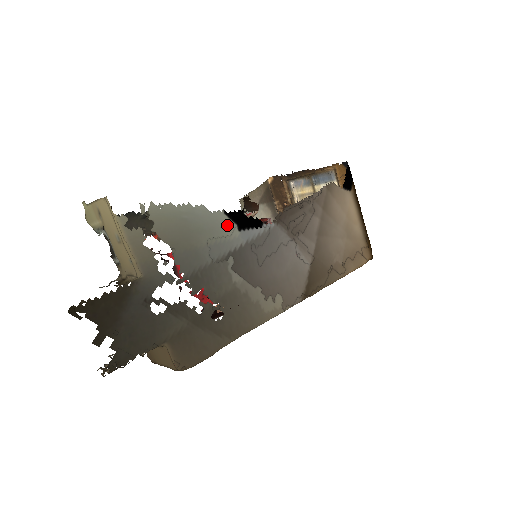
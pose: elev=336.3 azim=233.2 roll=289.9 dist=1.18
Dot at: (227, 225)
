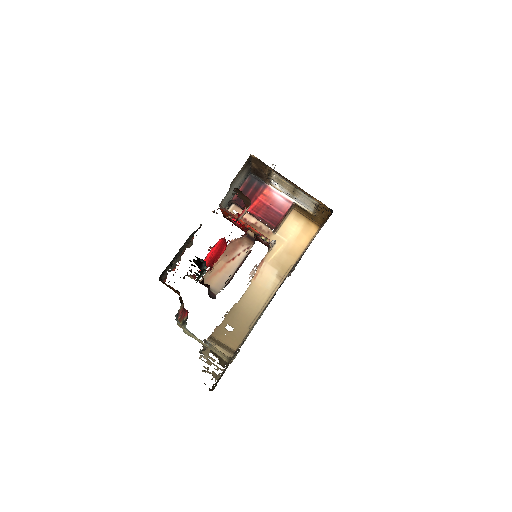
Dot at: (267, 305)
